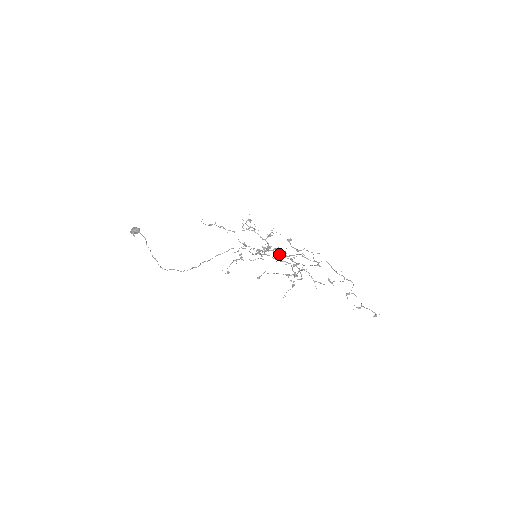
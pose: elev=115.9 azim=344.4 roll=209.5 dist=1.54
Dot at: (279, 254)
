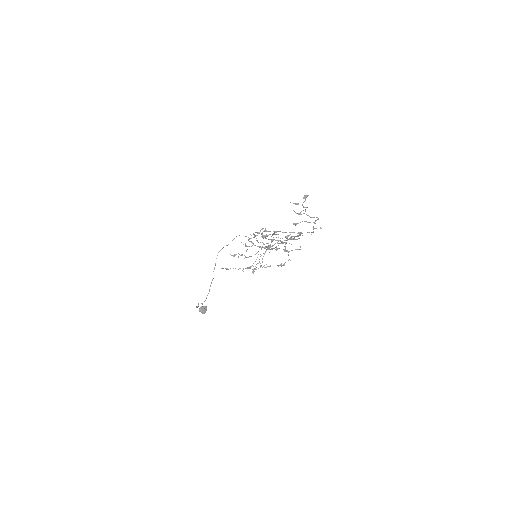
Dot at: (265, 235)
